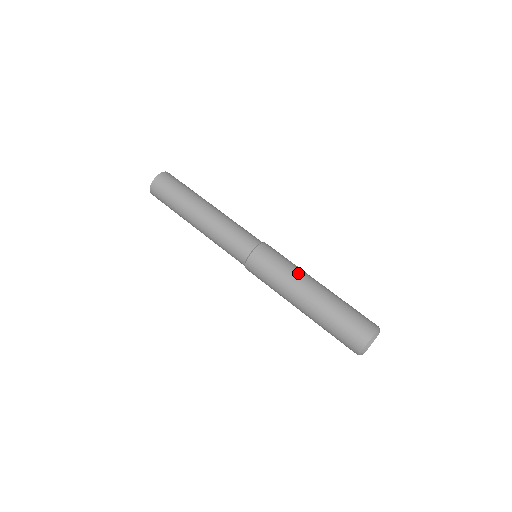
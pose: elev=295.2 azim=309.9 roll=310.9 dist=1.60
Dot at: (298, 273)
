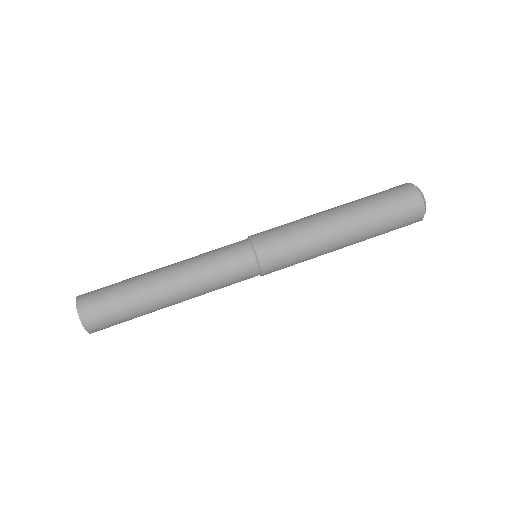
Dot at: (313, 226)
